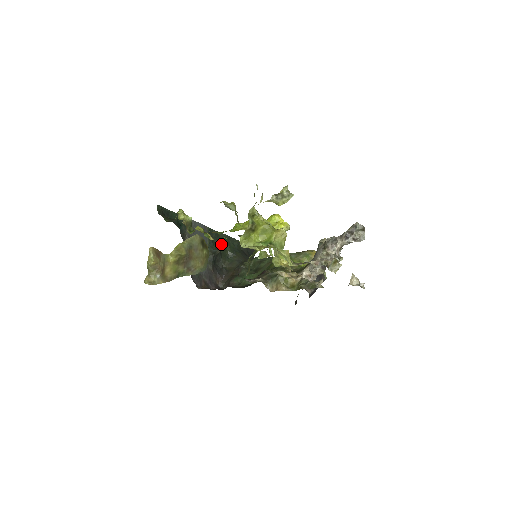
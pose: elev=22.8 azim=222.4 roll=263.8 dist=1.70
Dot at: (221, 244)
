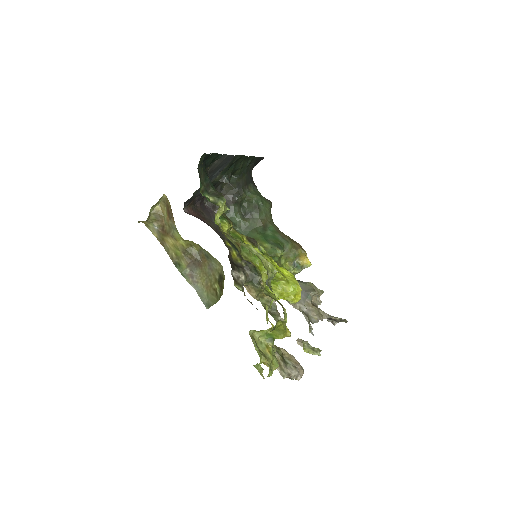
Dot at: (236, 166)
